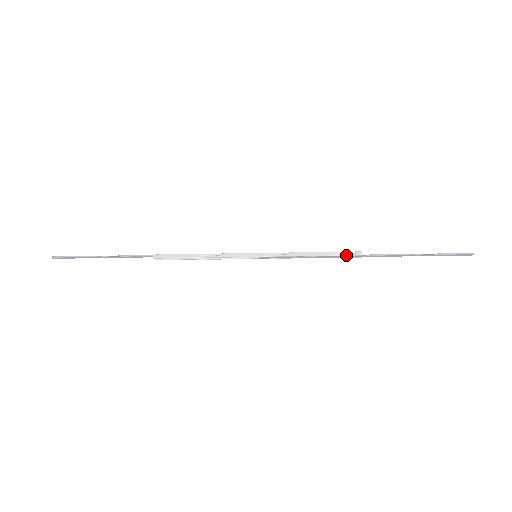
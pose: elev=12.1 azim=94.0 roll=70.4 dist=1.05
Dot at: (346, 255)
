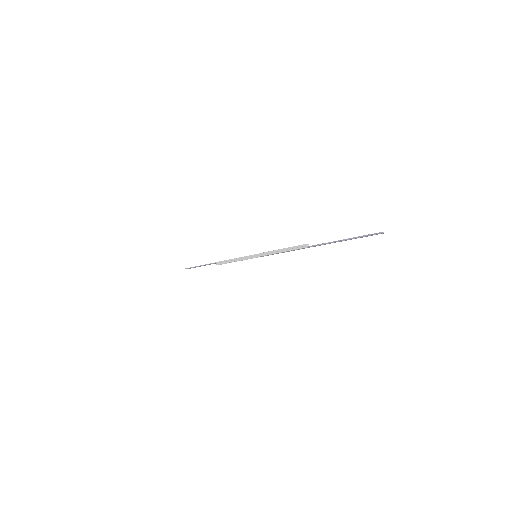
Dot at: (298, 249)
